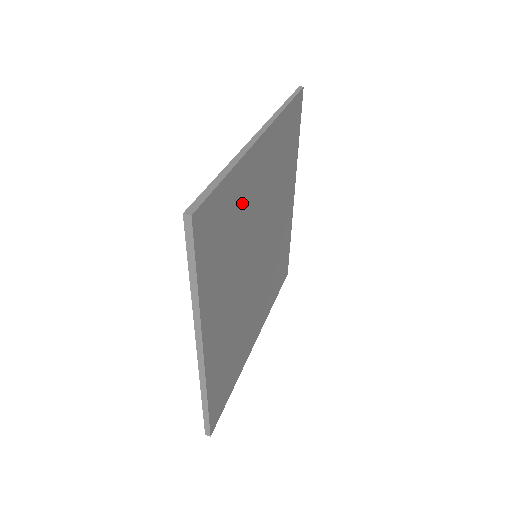
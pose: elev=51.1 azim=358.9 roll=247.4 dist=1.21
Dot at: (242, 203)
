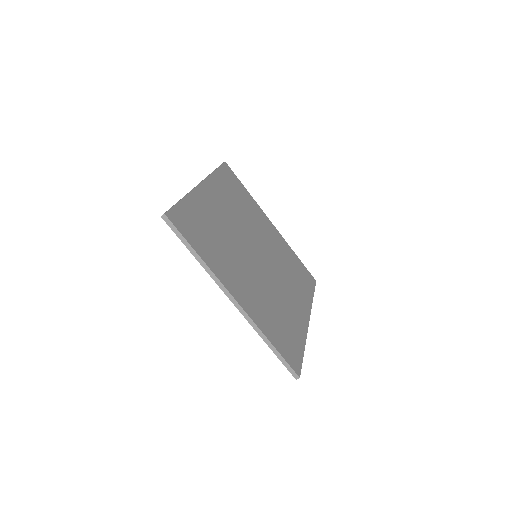
Dot at: (209, 217)
